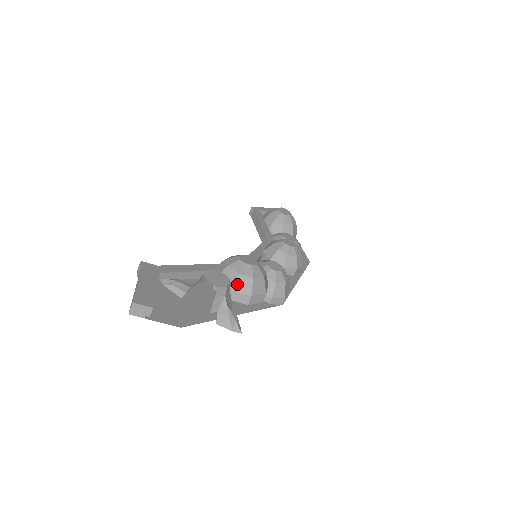
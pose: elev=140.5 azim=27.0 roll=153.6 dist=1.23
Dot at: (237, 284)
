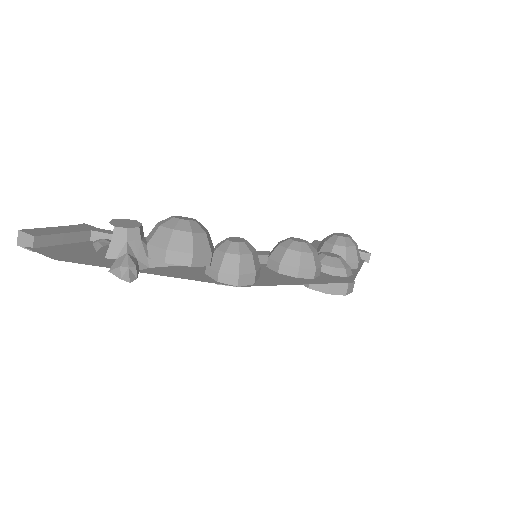
Dot at: (155, 237)
